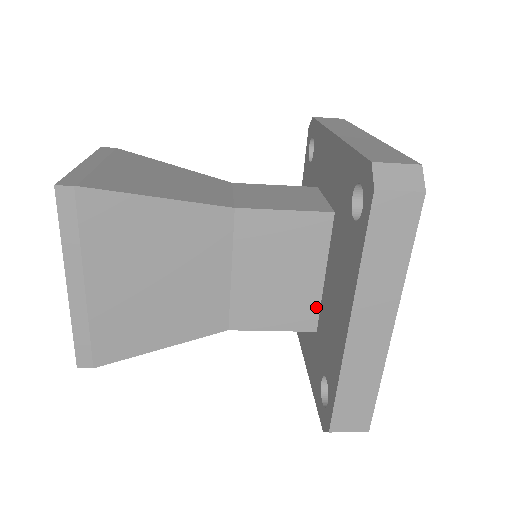
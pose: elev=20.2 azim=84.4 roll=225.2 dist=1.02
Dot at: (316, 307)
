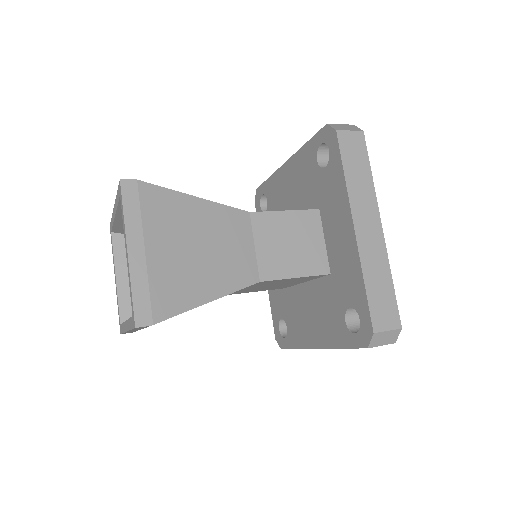
Dot at: (291, 286)
